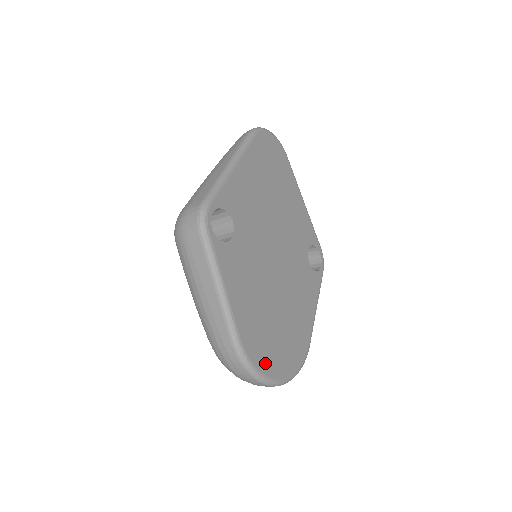
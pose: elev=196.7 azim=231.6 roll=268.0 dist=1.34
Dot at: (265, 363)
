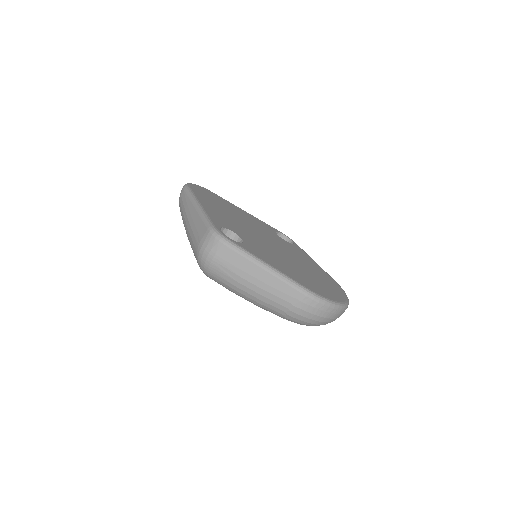
Dot at: (329, 296)
